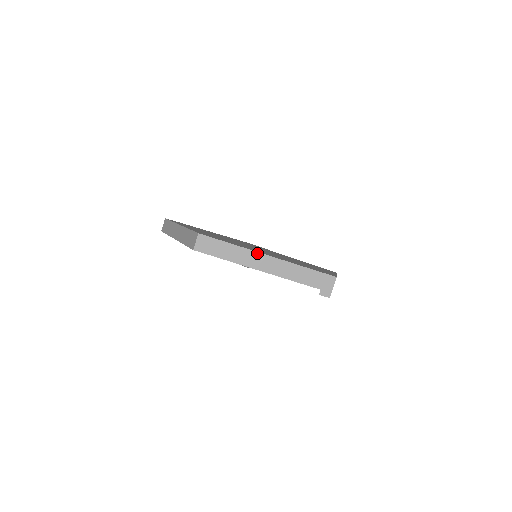
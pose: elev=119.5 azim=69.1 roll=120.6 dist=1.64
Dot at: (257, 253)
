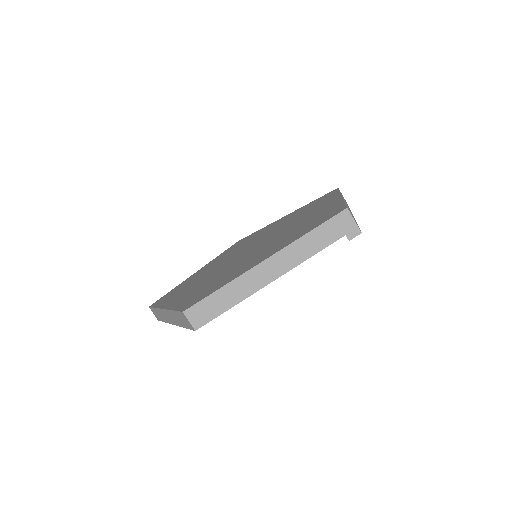
Dot at: (253, 269)
